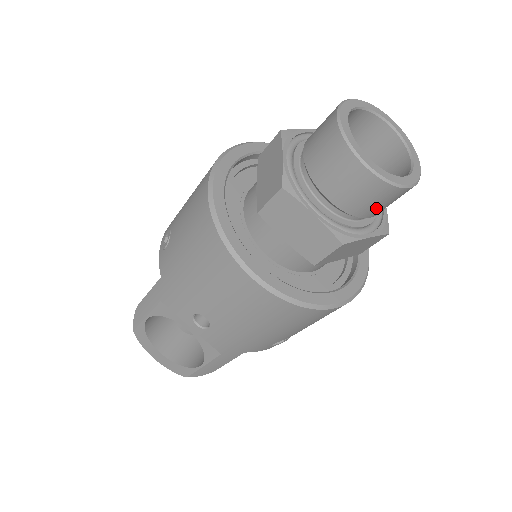
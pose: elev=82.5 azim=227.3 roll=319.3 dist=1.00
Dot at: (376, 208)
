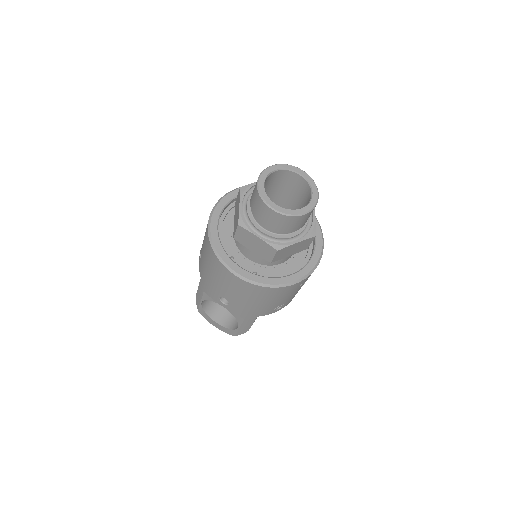
Dot at: (293, 227)
